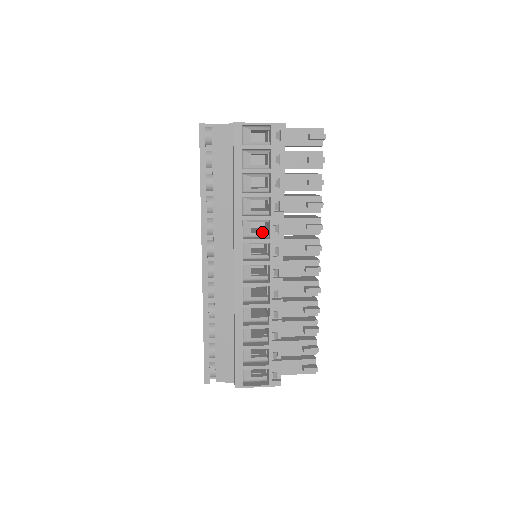
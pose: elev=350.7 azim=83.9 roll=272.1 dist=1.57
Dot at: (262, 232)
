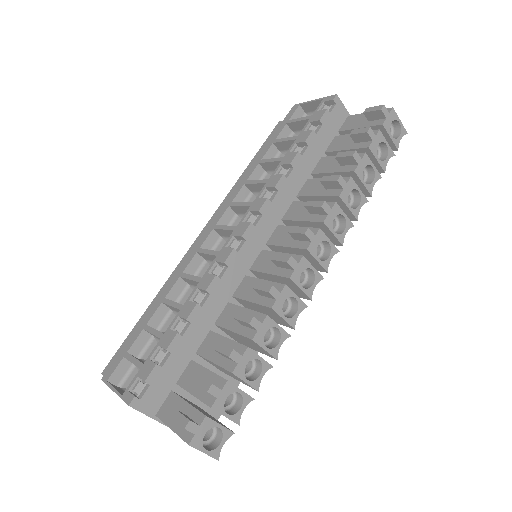
Dot at: occluded
